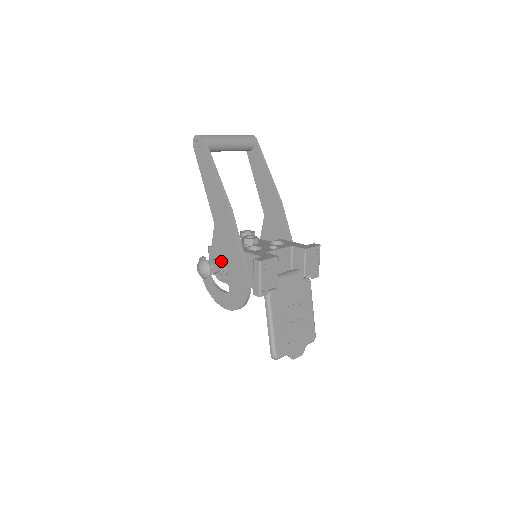
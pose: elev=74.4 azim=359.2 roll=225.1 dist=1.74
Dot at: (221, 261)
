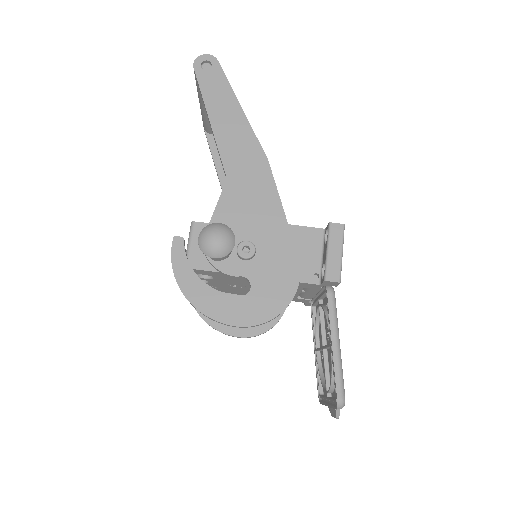
Dot at: (235, 238)
